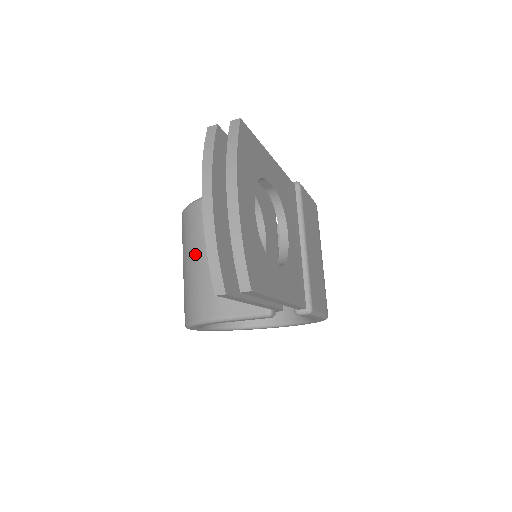
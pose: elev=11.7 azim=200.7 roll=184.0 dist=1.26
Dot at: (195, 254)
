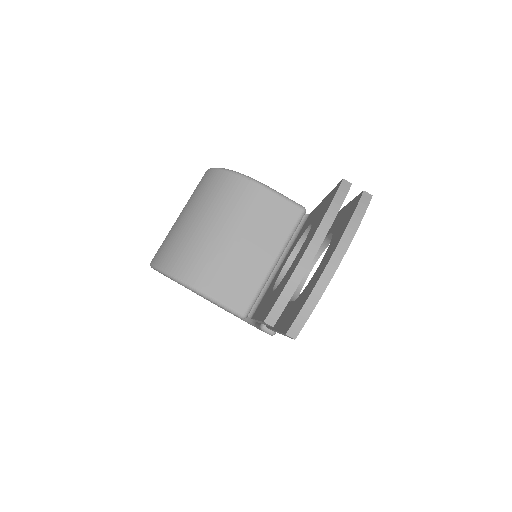
Dot at: (211, 220)
